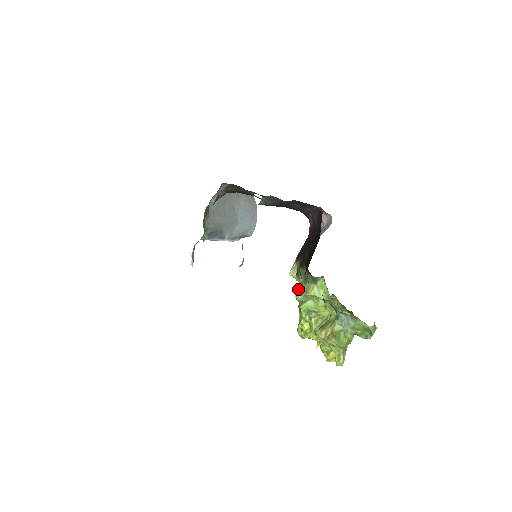
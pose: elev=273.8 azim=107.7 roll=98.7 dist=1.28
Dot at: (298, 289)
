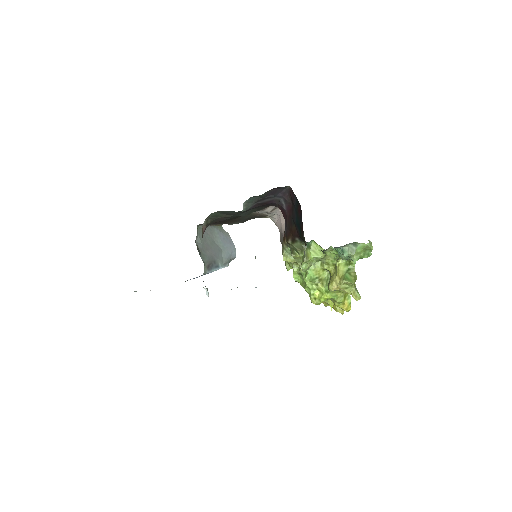
Dot at: (294, 272)
